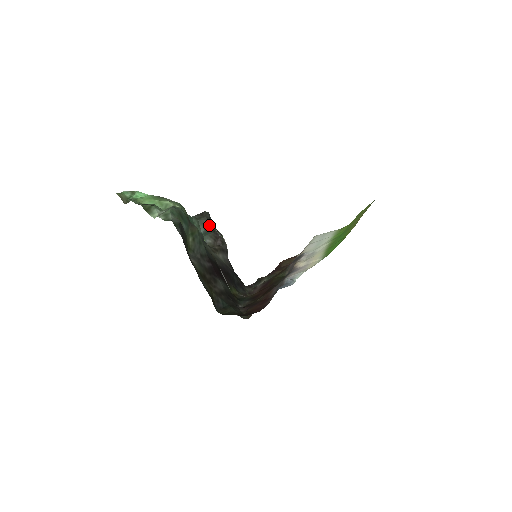
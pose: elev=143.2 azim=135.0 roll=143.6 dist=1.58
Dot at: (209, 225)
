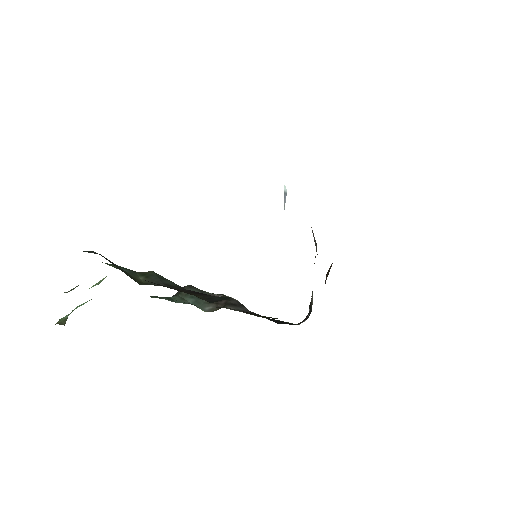
Dot at: occluded
